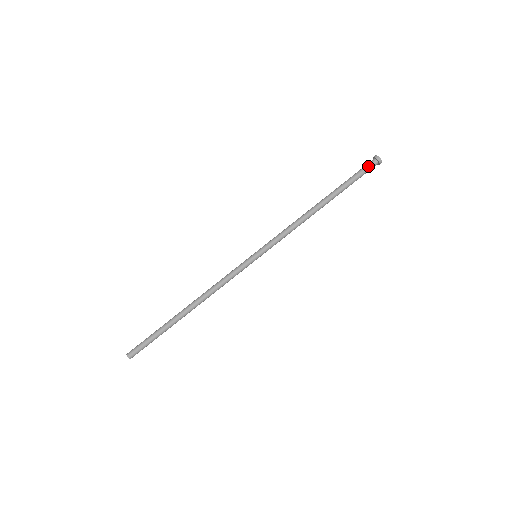
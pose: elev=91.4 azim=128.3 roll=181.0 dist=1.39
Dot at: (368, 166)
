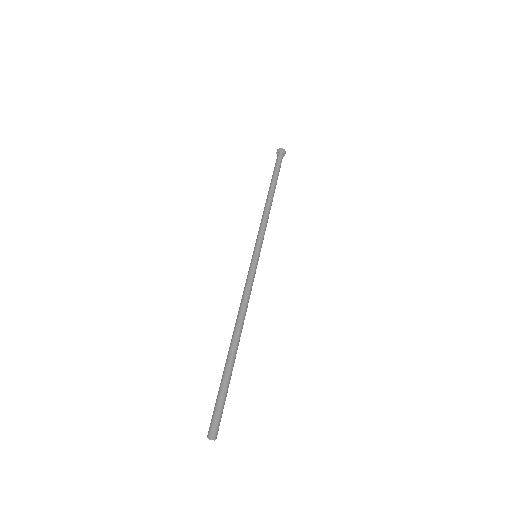
Dot at: (279, 157)
